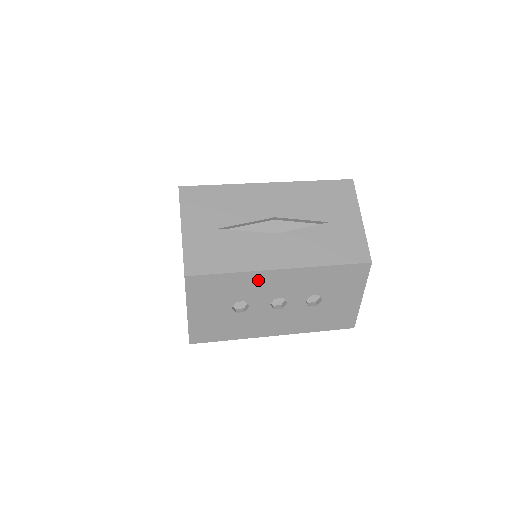
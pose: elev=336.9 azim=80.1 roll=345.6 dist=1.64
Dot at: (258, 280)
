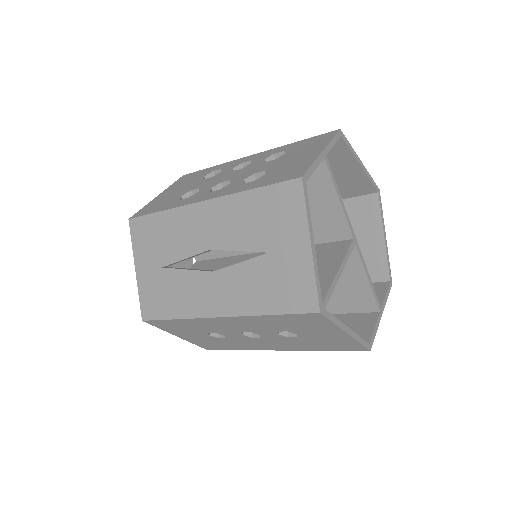
Dot at: (207, 323)
